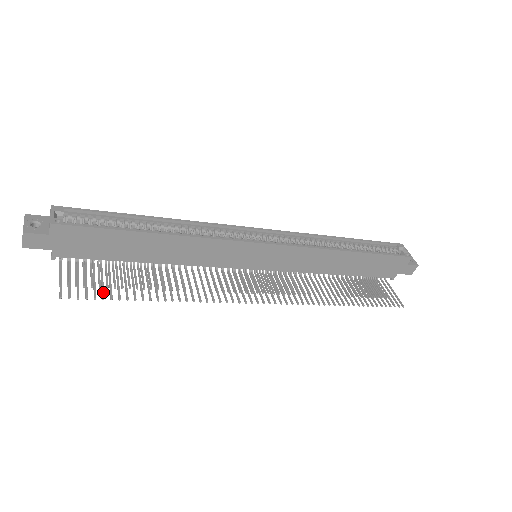
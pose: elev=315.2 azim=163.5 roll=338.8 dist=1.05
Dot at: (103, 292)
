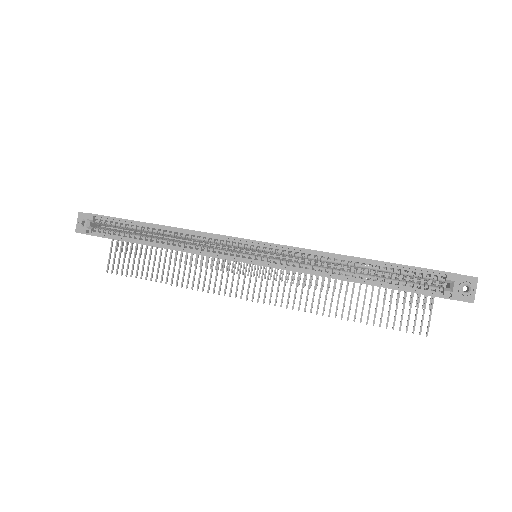
Dot at: (132, 271)
